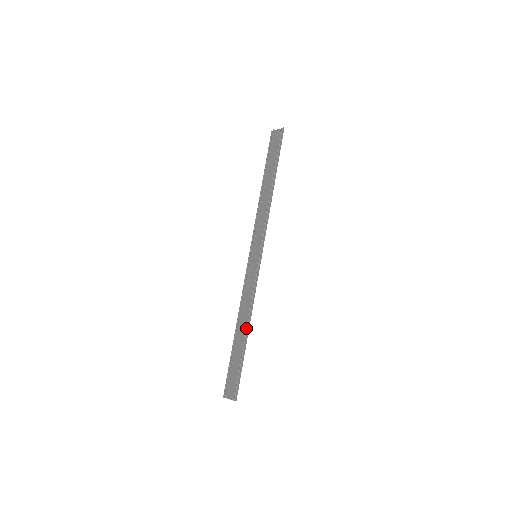
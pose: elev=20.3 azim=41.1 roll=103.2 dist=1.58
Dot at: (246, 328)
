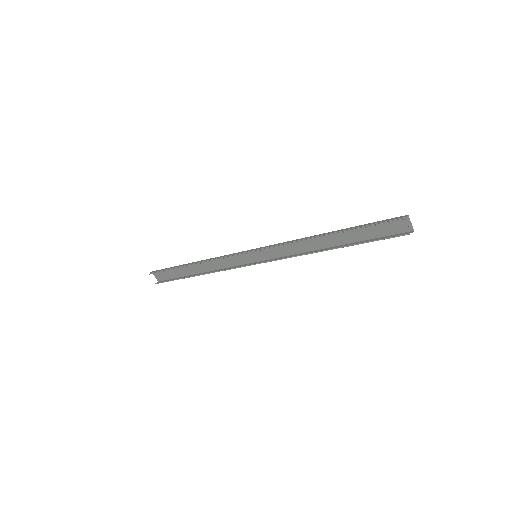
Dot at: occluded
